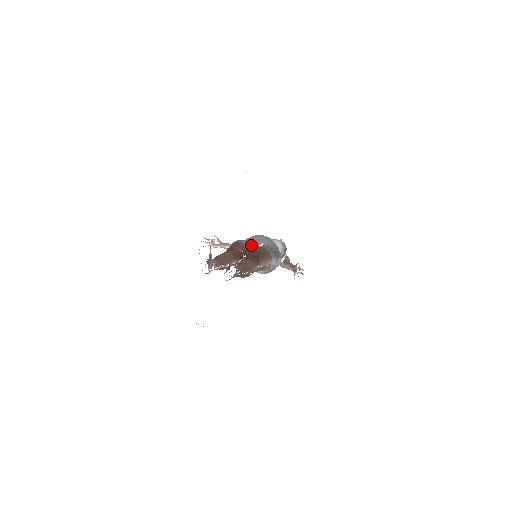
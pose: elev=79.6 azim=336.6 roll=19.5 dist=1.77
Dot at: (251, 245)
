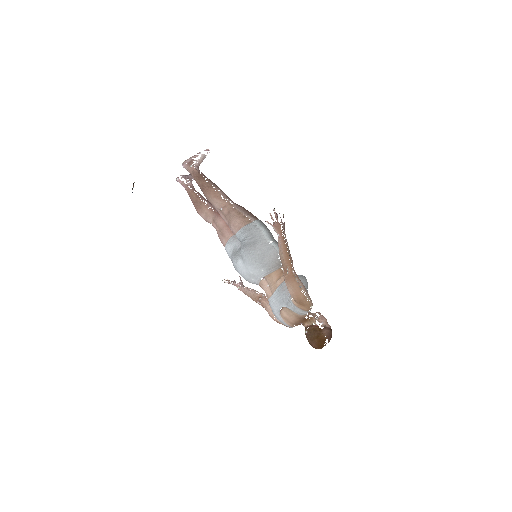
Dot at: occluded
